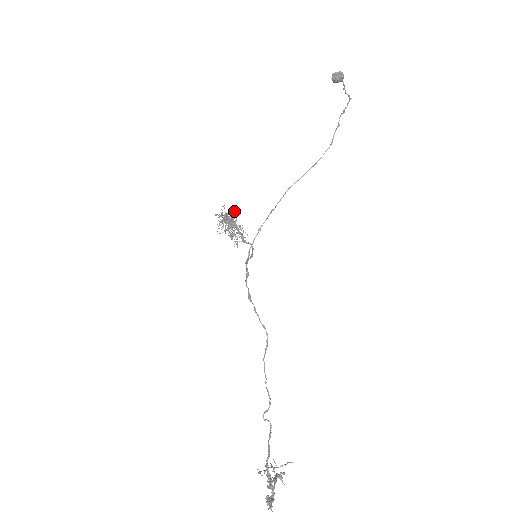
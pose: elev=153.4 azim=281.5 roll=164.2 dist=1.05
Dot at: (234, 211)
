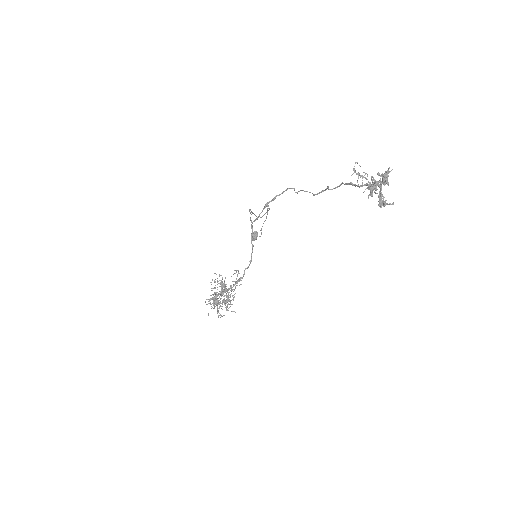
Dot at: occluded
